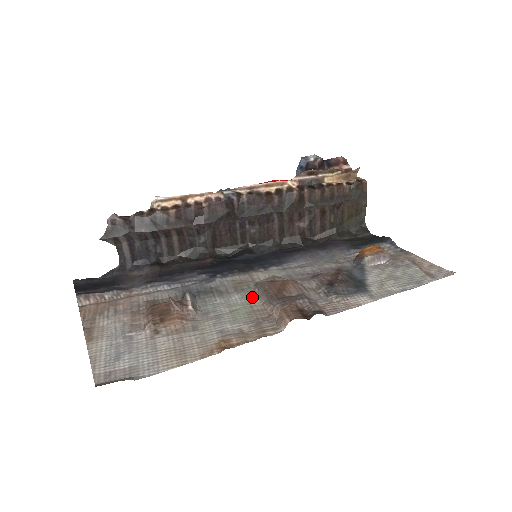
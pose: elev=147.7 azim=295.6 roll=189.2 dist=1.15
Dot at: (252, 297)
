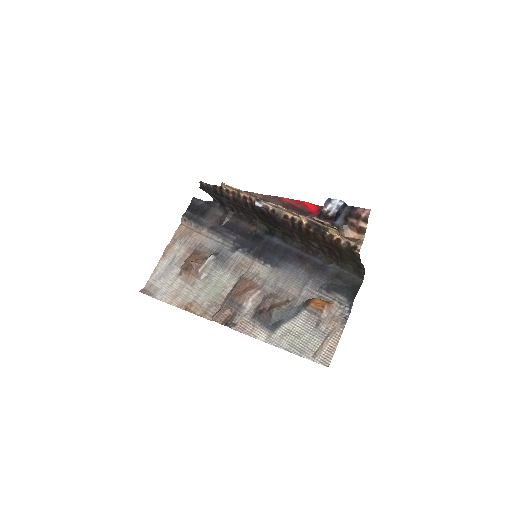
Dot at: (231, 283)
